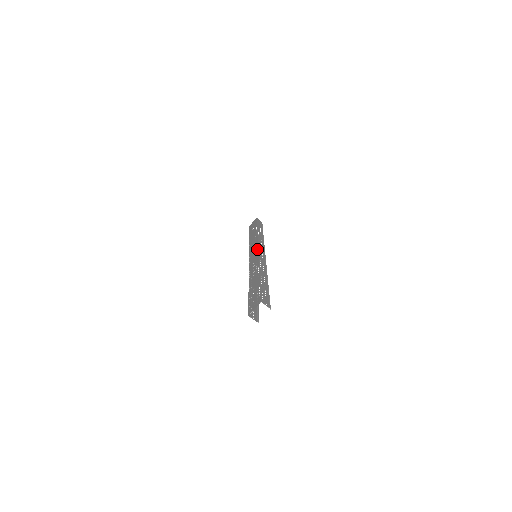
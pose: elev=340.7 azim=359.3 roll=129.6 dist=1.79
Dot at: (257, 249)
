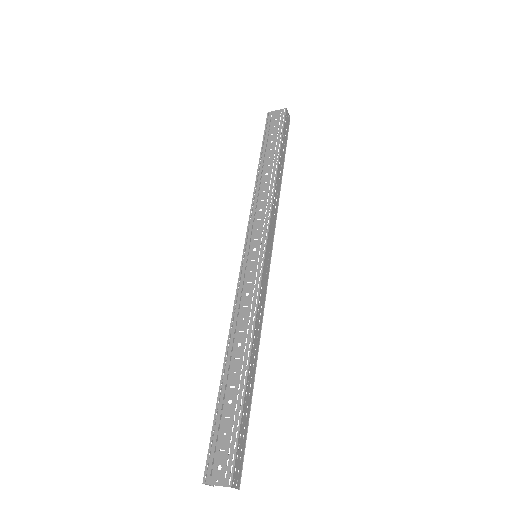
Dot at: (263, 252)
